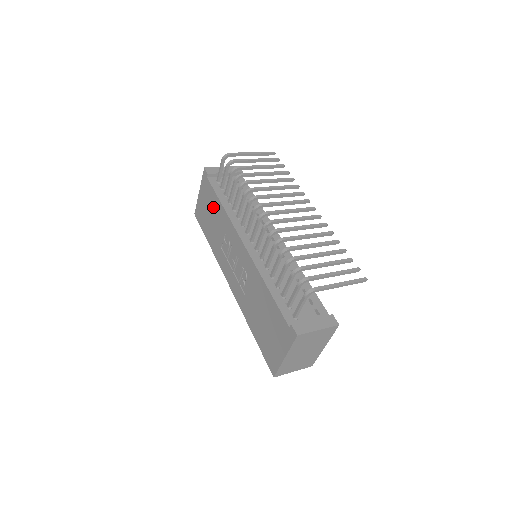
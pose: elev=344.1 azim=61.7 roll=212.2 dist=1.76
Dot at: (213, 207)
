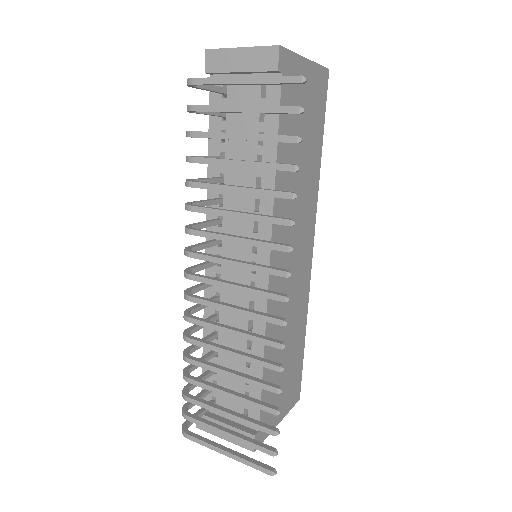
Dot at: occluded
